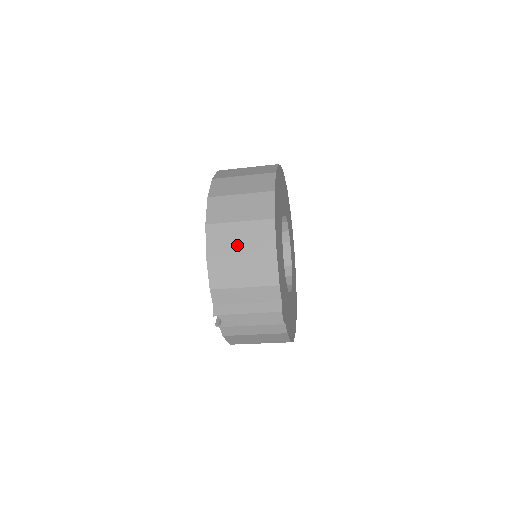
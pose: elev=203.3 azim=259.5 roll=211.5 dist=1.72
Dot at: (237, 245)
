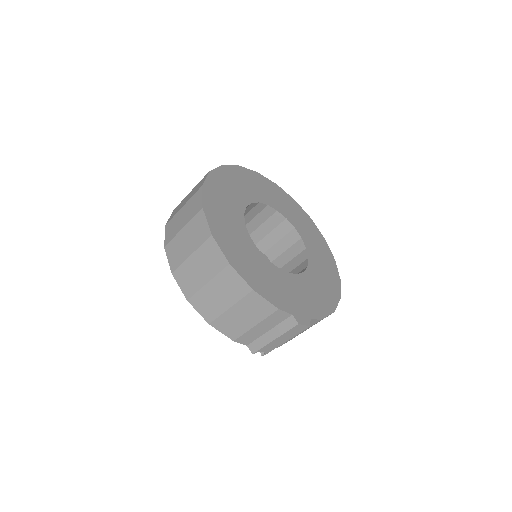
Dot at: (221, 302)
